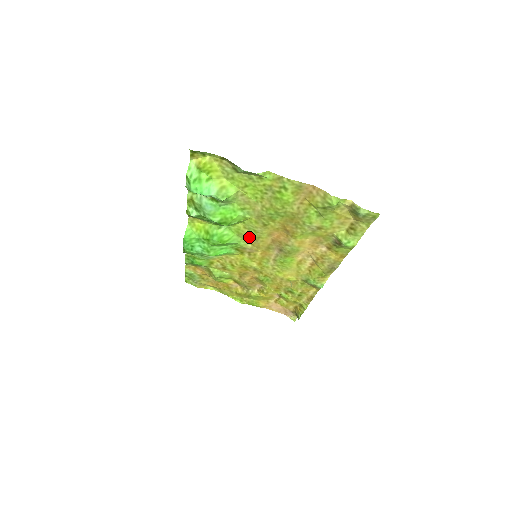
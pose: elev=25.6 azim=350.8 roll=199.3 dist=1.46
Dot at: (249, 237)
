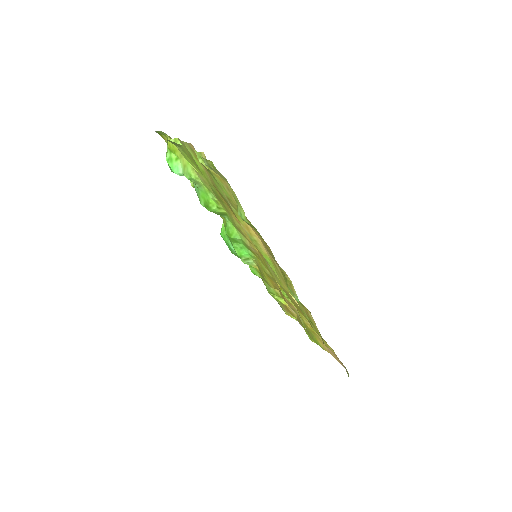
Dot at: occluded
